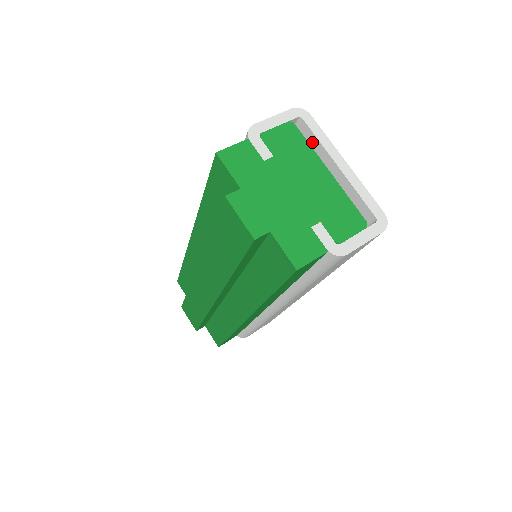
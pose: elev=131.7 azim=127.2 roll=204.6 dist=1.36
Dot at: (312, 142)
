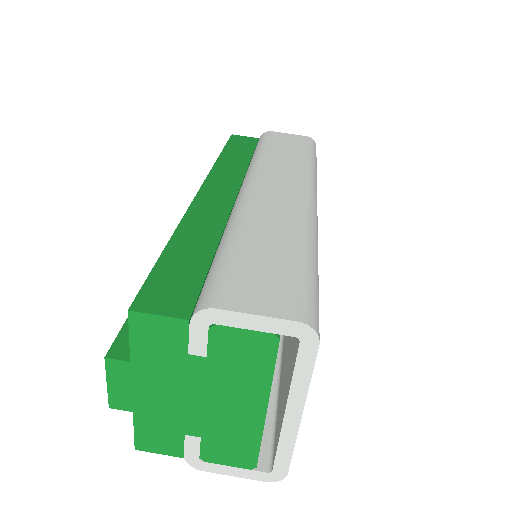
Dot at: (294, 360)
